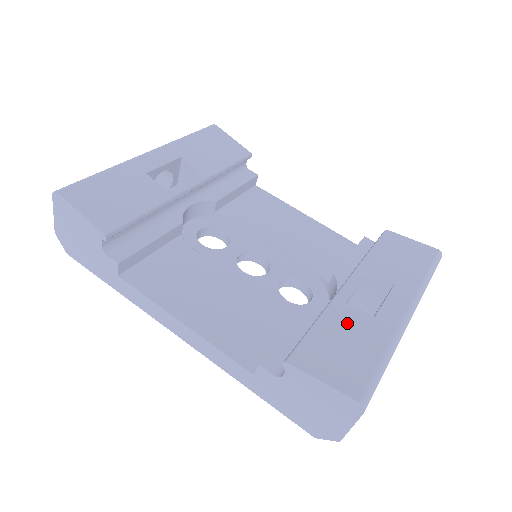
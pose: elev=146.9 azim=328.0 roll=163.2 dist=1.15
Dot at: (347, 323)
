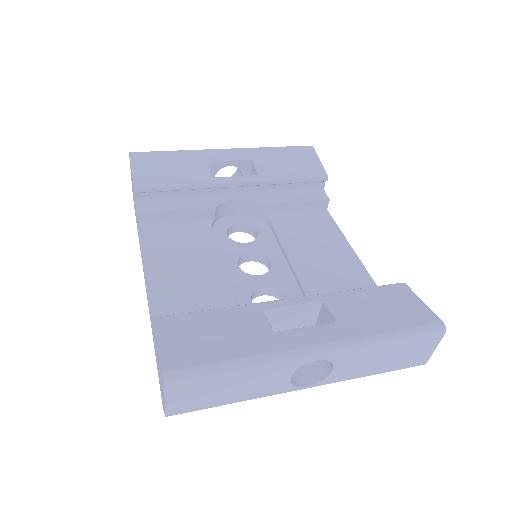
Dot at: (241, 322)
